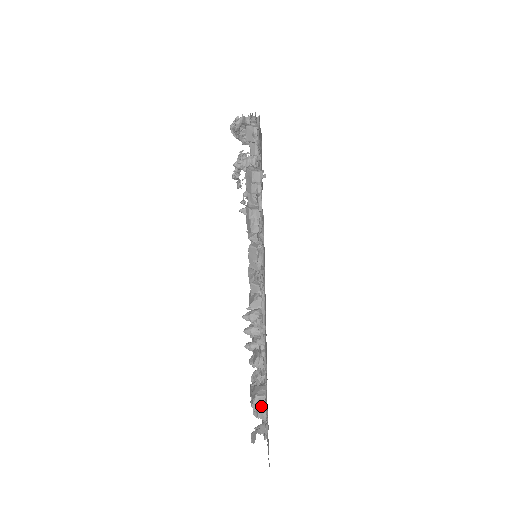
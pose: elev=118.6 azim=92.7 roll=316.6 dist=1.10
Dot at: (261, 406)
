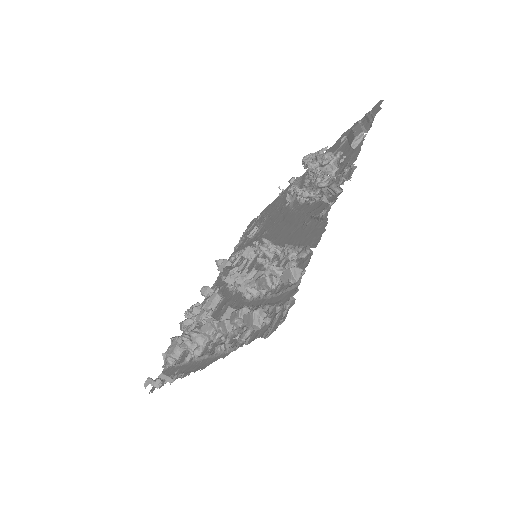
Dot at: (171, 359)
